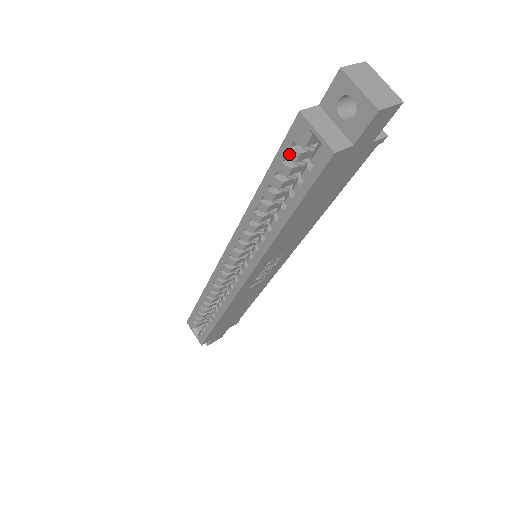
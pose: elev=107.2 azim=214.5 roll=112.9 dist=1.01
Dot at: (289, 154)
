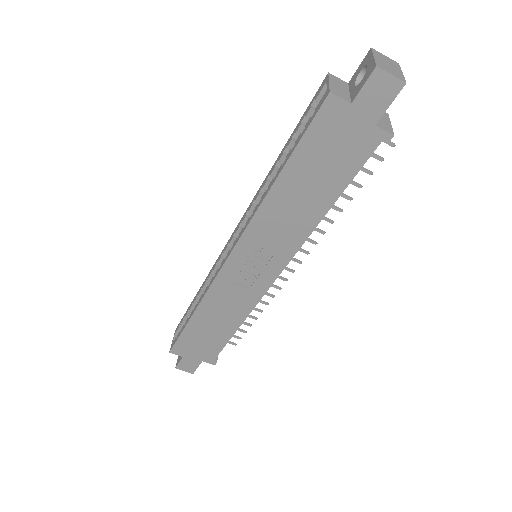
Dot at: (308, 112)
